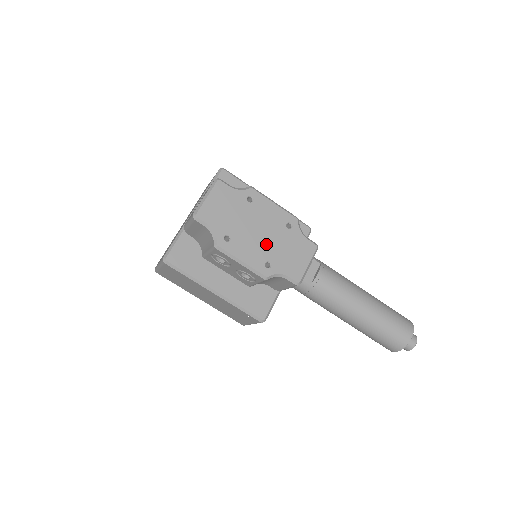
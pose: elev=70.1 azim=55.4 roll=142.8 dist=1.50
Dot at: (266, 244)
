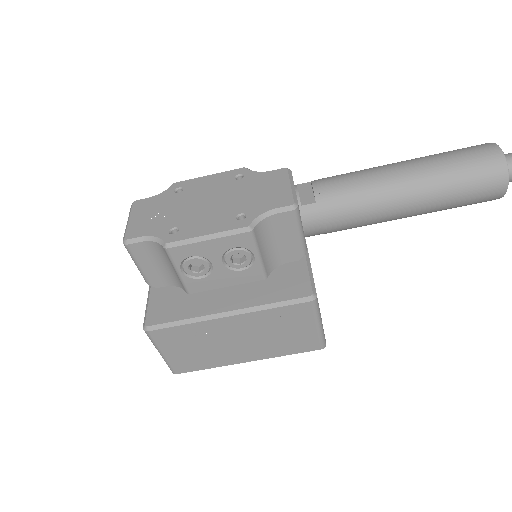
Dot at: (224, 205)
